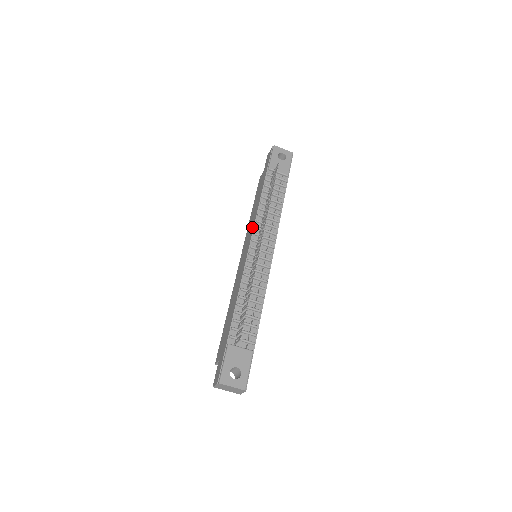
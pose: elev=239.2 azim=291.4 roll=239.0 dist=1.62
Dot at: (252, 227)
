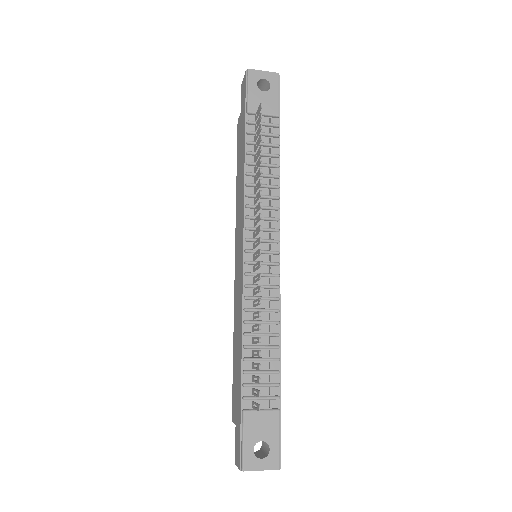
Dot at: (241, 215)
